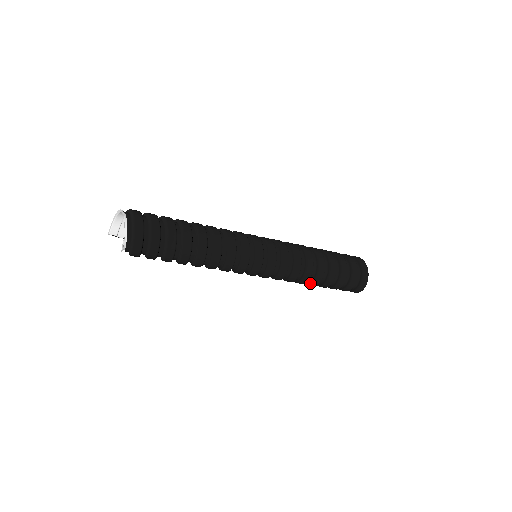
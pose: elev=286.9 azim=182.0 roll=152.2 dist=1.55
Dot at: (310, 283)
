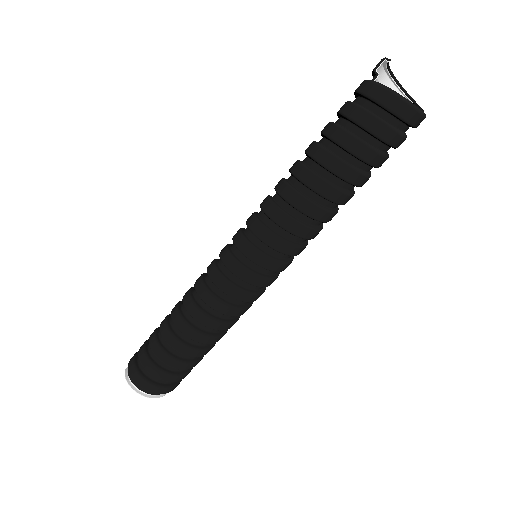
Dot at: occluded
